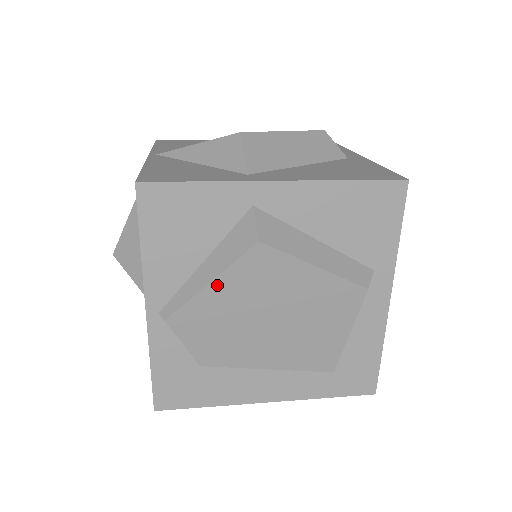
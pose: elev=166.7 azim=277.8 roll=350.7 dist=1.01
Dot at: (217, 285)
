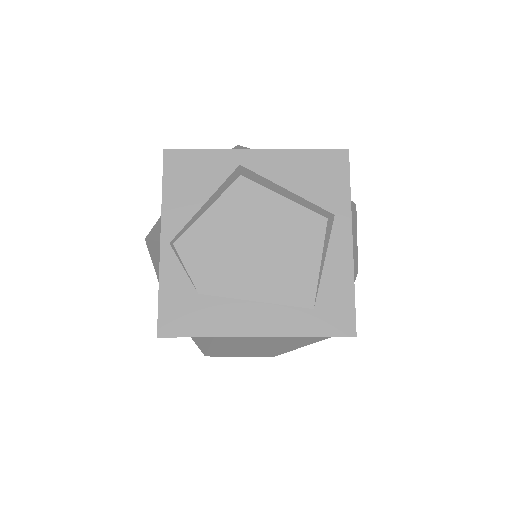
Dot at: (212, 212)
